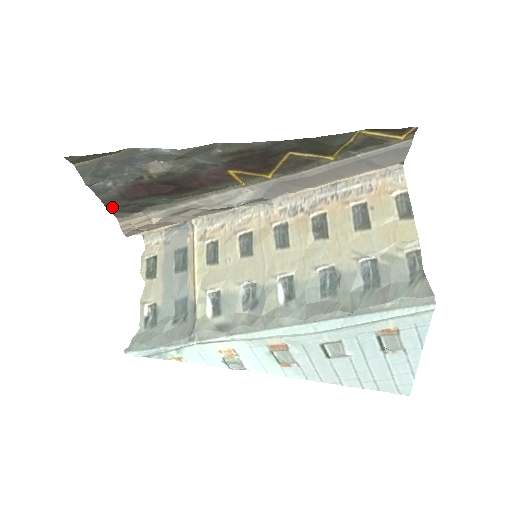
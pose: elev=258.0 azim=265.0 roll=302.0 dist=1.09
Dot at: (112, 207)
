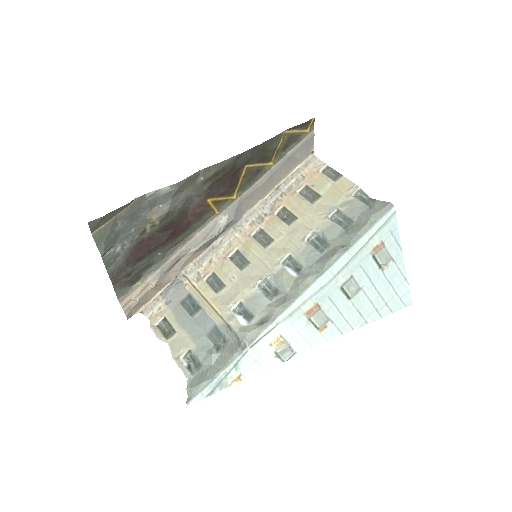
Dot at: (117, 281)
